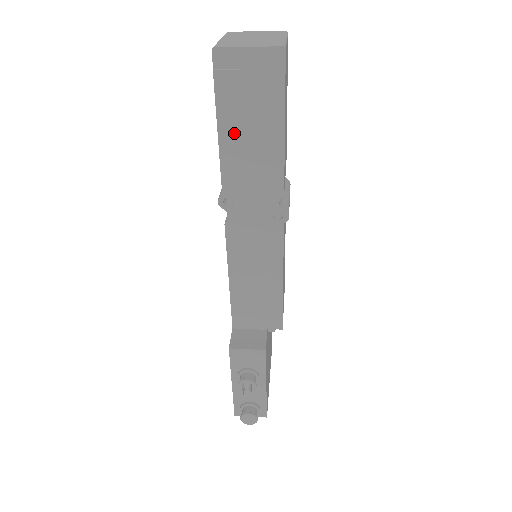
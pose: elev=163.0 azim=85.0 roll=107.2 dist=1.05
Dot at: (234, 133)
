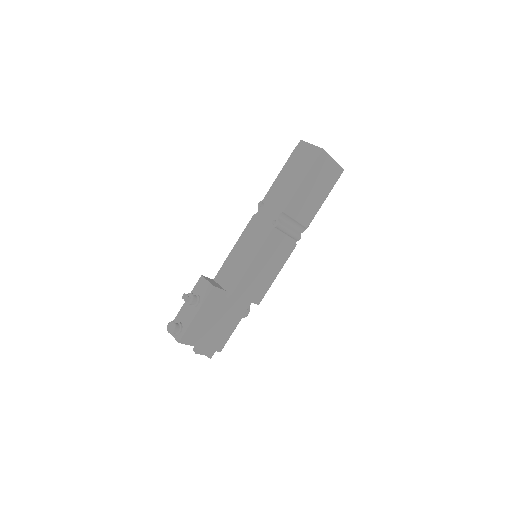
Dot at: (285, 175)
